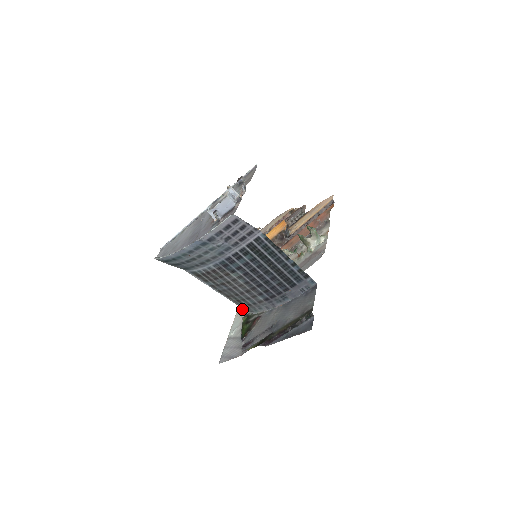
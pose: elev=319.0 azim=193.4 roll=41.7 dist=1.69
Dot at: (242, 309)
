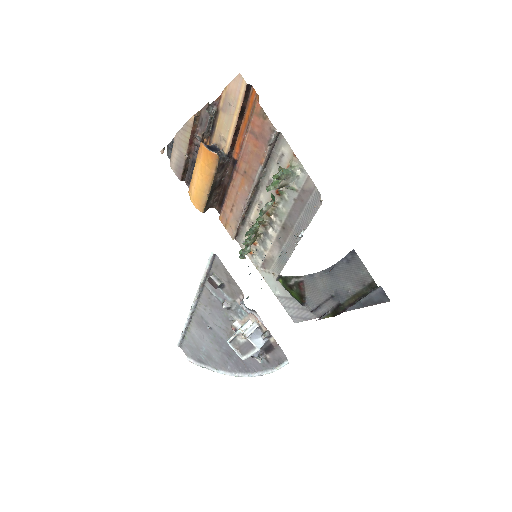
Dot at: (260, 264)
